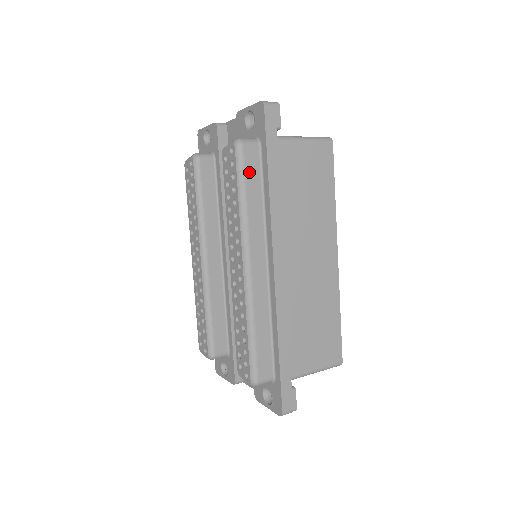
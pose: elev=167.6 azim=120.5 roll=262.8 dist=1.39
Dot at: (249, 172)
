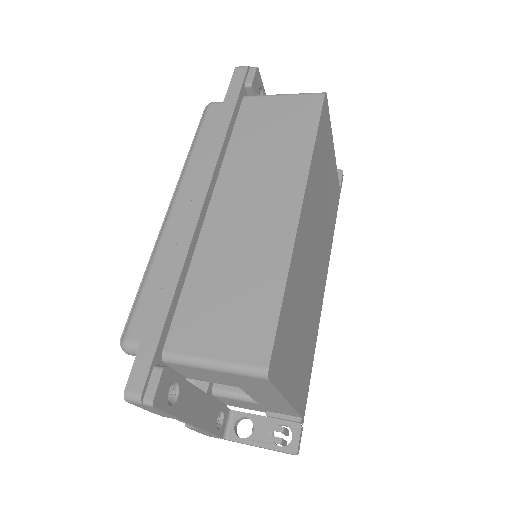
Dot at: (208, 124)
